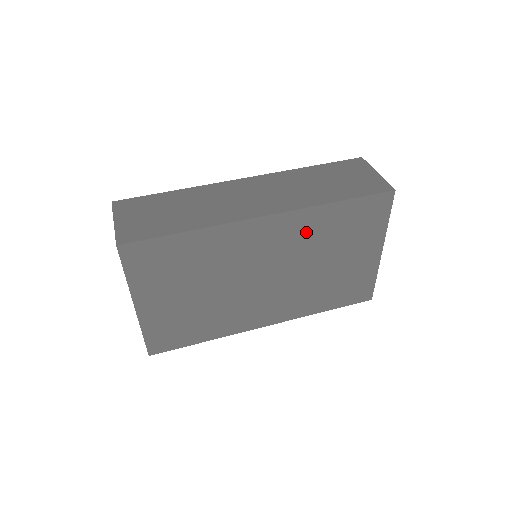
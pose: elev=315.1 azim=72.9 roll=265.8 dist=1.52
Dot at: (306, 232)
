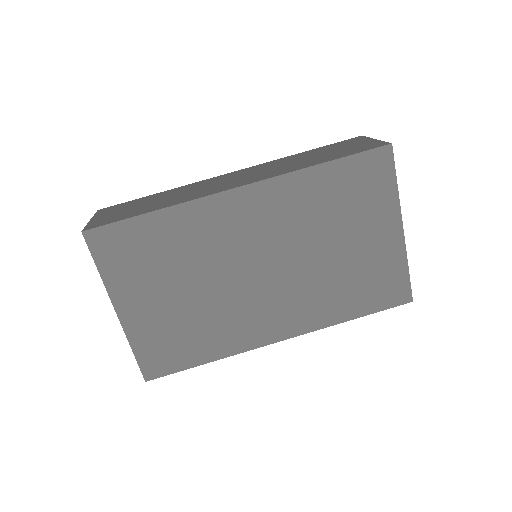
Dot at: (295, 206)
